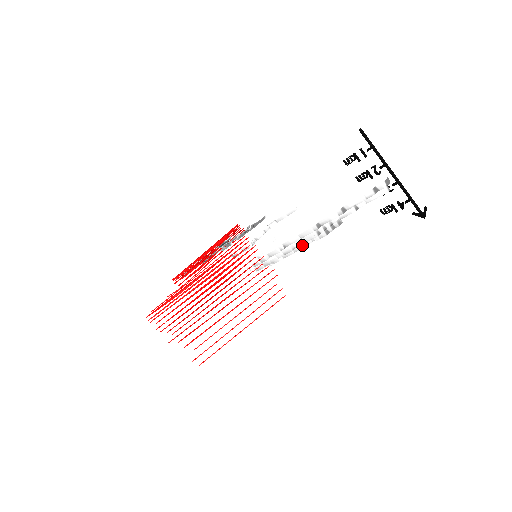
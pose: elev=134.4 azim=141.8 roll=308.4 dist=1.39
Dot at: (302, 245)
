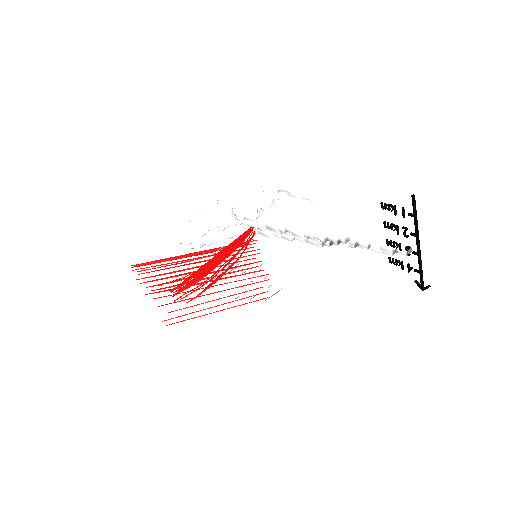
Dot at: occluded
